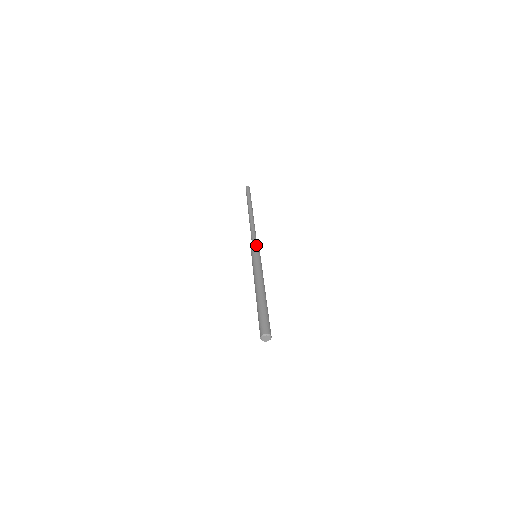
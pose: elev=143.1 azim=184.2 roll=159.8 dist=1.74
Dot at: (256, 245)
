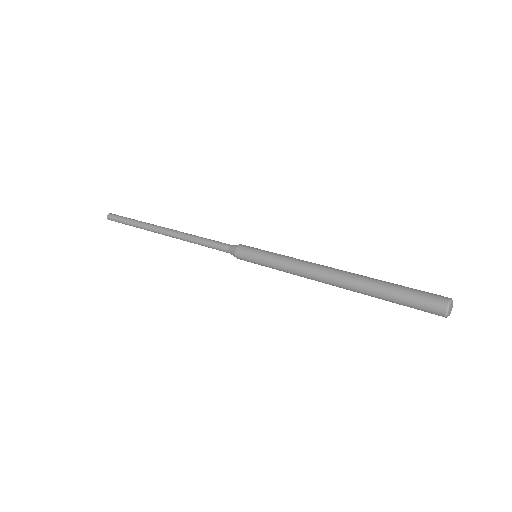
Dot at: occluded
